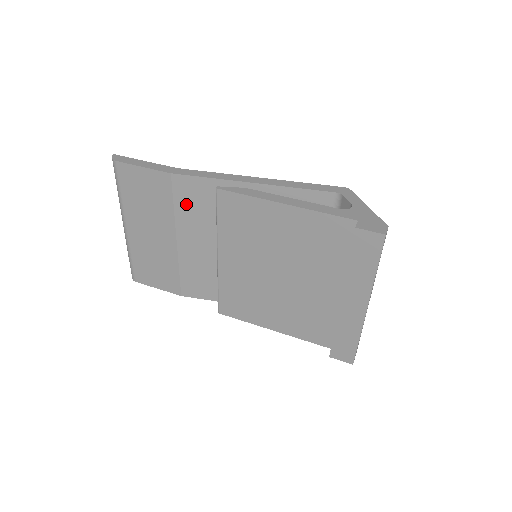
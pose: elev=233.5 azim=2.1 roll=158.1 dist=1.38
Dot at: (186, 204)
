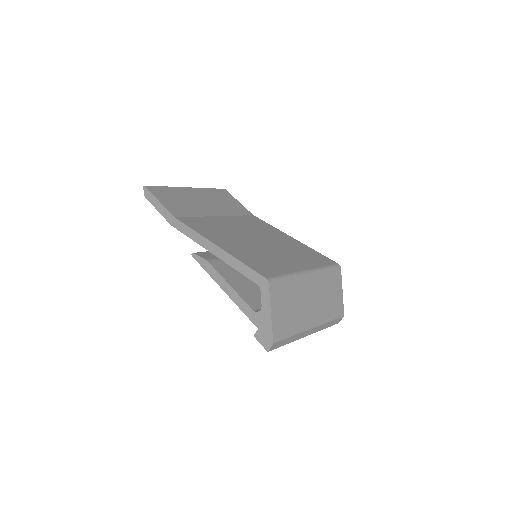
Dot at: occluded
